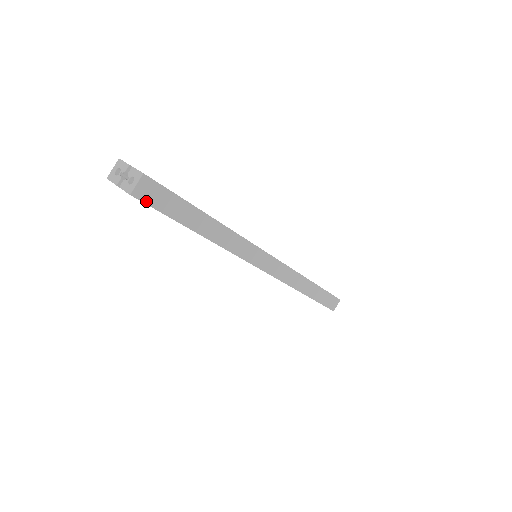
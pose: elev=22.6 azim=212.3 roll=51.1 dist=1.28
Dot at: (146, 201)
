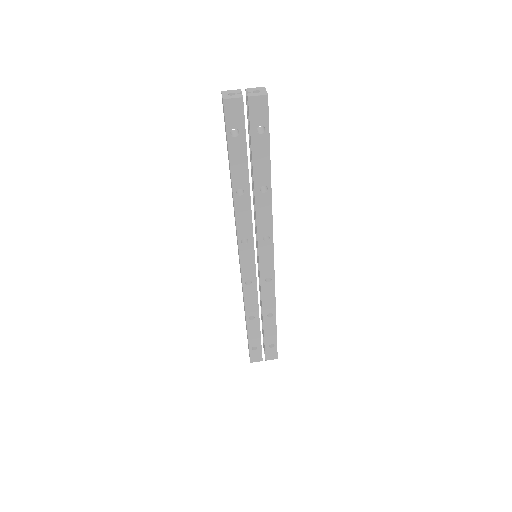
Dot at: (268, 111)
